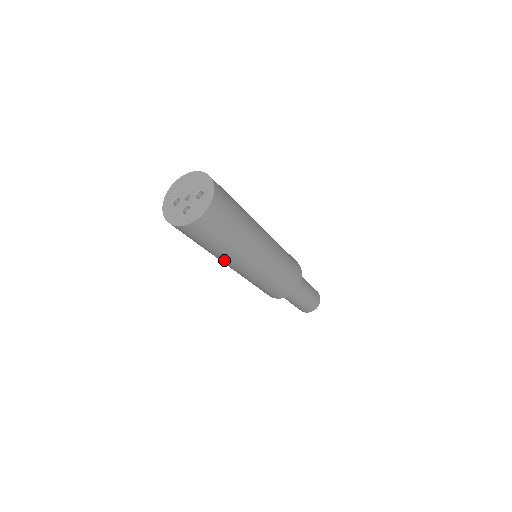
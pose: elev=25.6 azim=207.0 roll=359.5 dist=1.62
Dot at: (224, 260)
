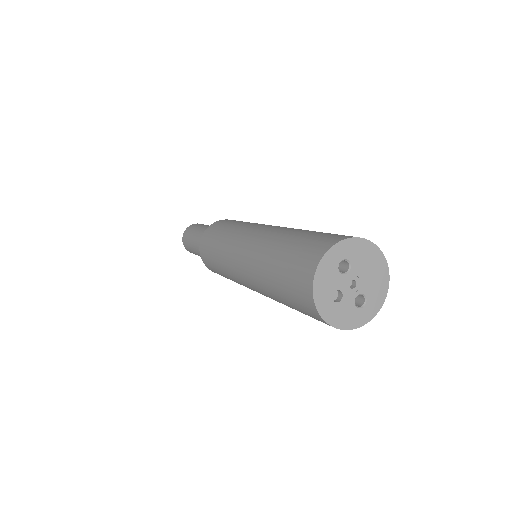
Dot at: (255, 276)
